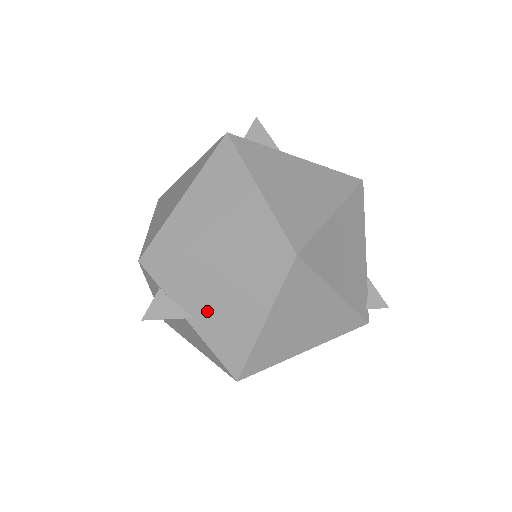
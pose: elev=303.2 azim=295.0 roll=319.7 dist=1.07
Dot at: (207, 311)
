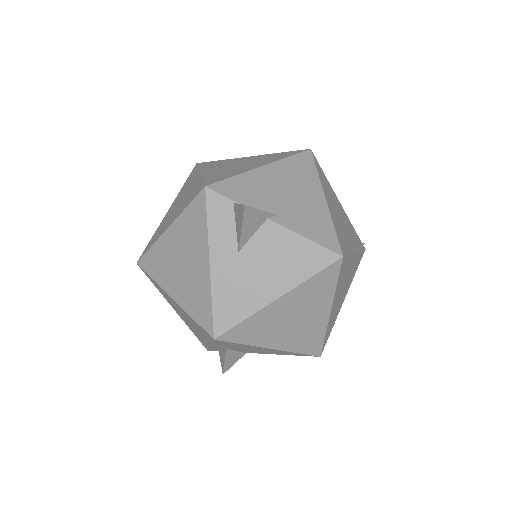
Dot at: (282, 205)
